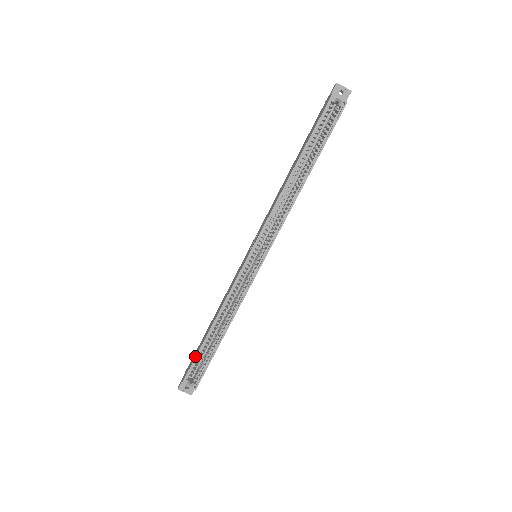
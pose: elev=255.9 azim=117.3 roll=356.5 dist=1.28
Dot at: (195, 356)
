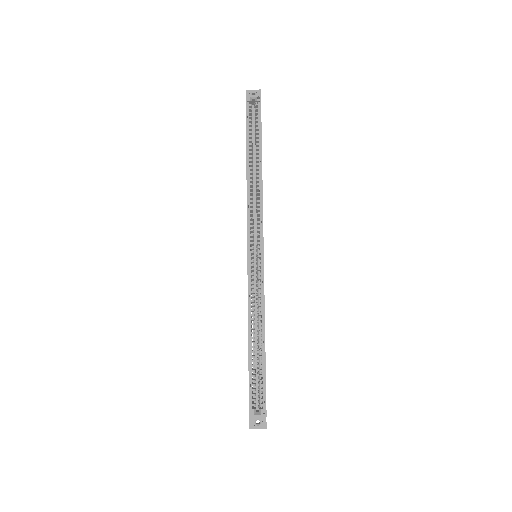
Dot at: occluded
